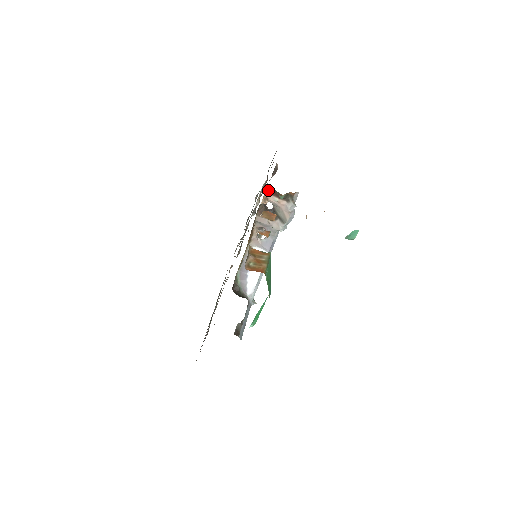
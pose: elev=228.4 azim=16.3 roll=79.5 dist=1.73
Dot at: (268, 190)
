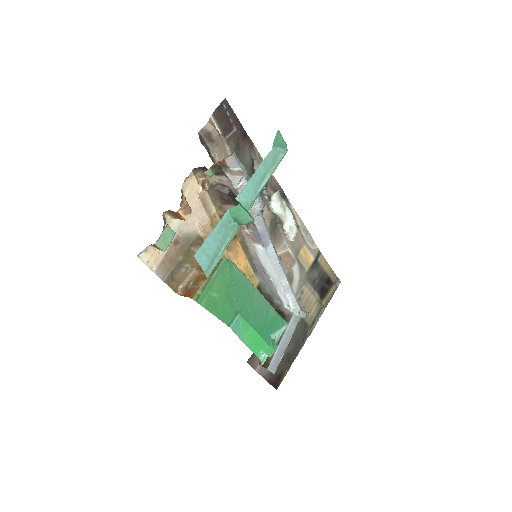
Dot at: (198, 170)
